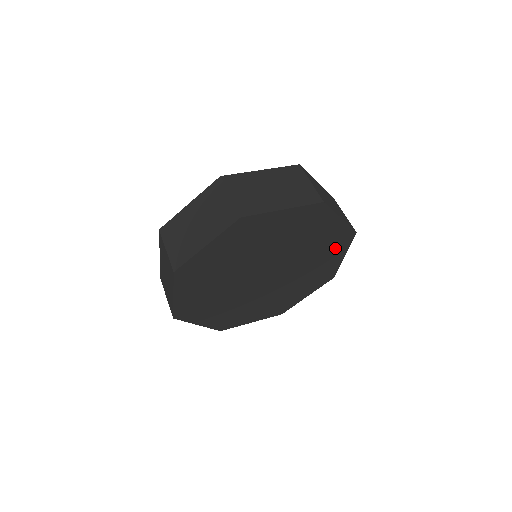
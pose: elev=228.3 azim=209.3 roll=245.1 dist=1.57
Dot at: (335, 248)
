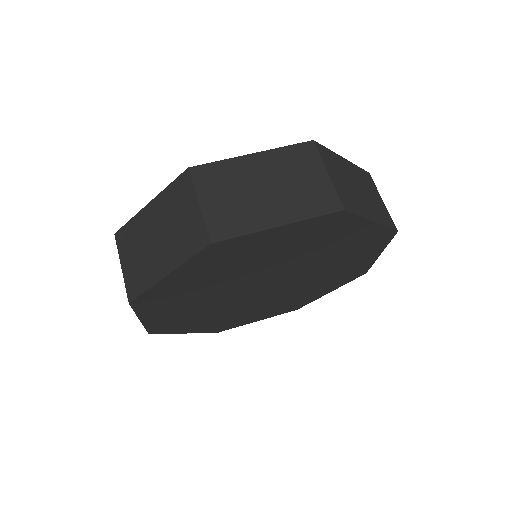
Dot at: (337, 281)
